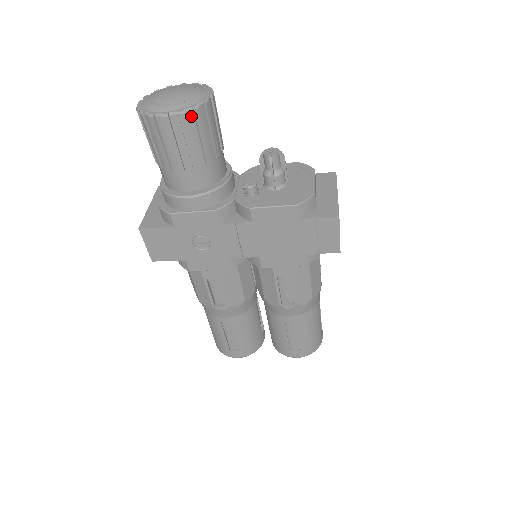
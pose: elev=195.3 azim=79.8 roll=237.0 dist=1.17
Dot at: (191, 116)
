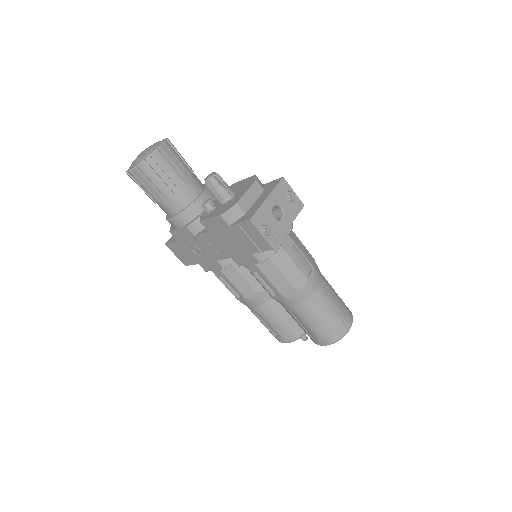
Dot at: (143, 167)
